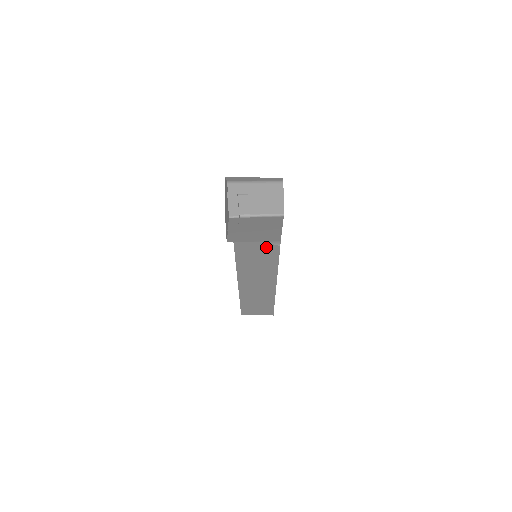
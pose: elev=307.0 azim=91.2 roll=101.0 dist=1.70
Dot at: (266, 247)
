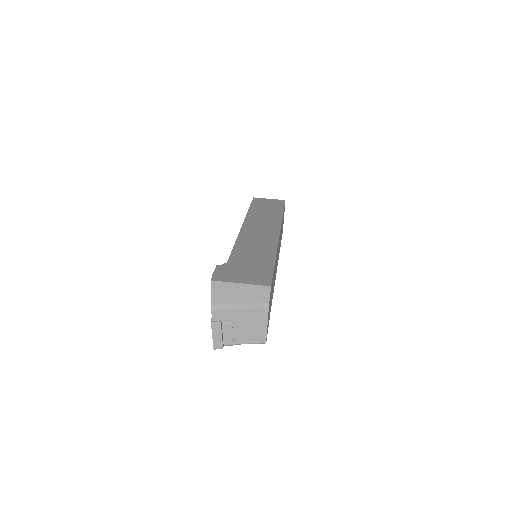
Dot at: occluded
